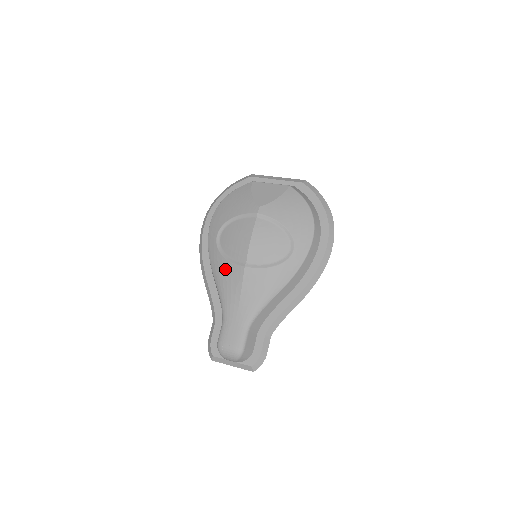
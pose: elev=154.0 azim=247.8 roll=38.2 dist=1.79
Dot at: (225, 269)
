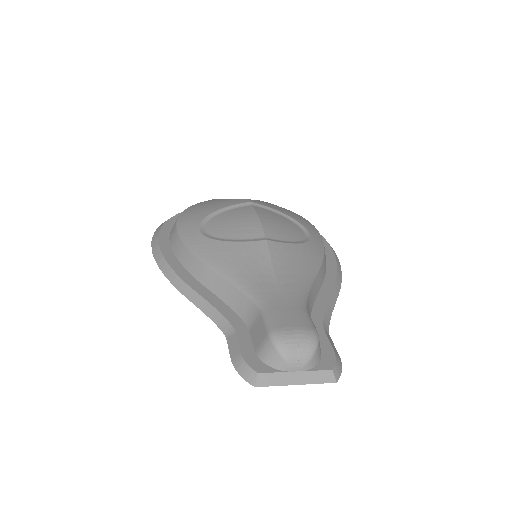
Dot at: (234, 251)
